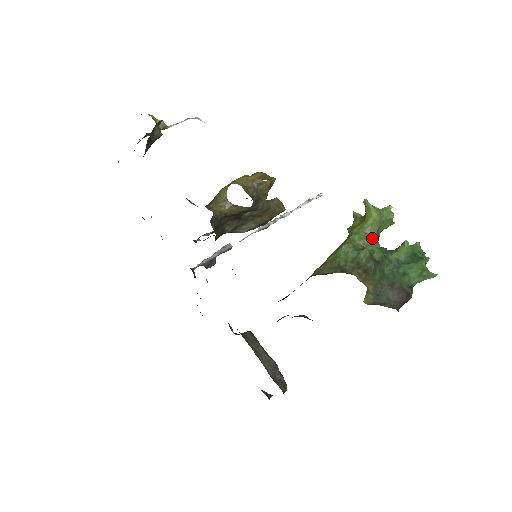
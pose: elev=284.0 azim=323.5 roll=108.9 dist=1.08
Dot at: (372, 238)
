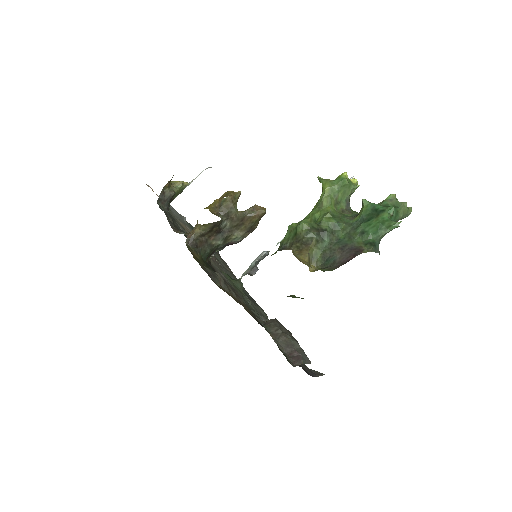
Dot at: (325, 210)
